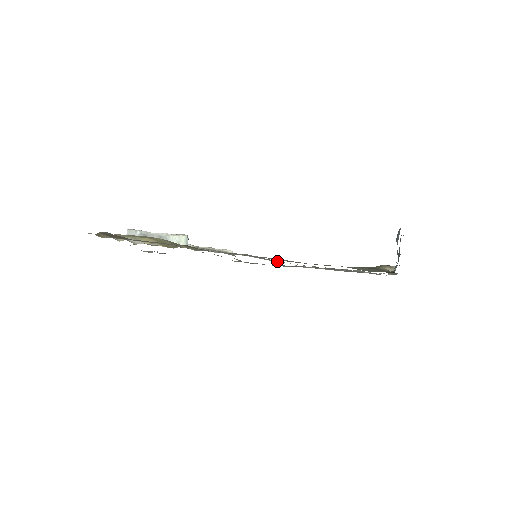
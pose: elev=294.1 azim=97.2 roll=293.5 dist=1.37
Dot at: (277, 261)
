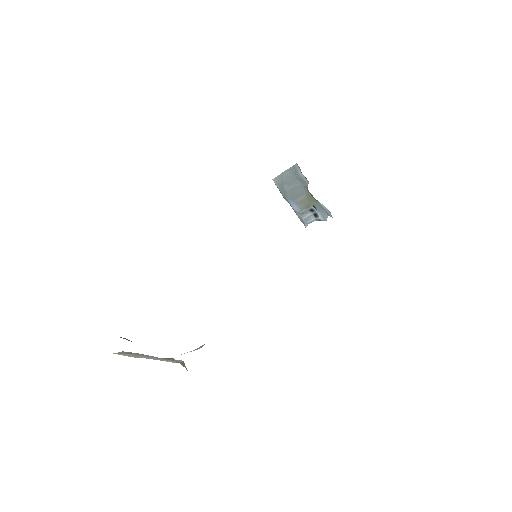
Dot at: occluded
